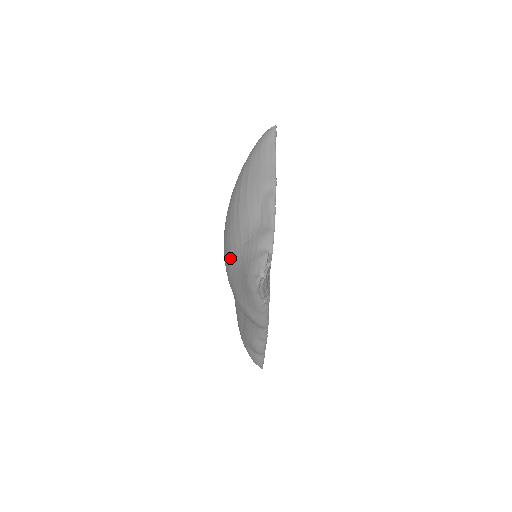
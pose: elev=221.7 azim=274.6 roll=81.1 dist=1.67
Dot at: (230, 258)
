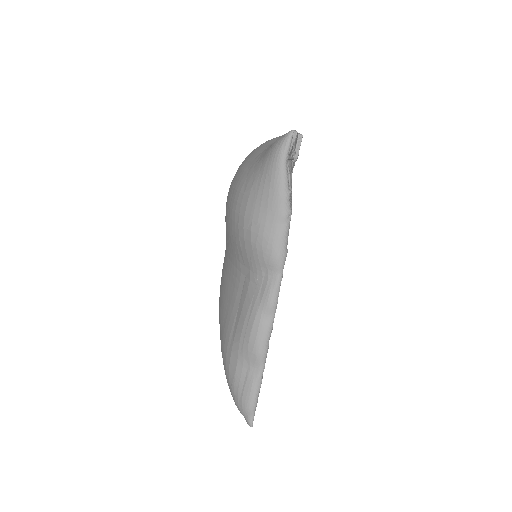
Dot at: (242, 176)
